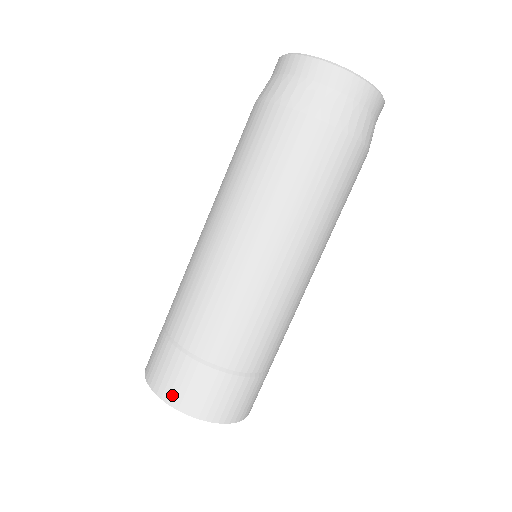
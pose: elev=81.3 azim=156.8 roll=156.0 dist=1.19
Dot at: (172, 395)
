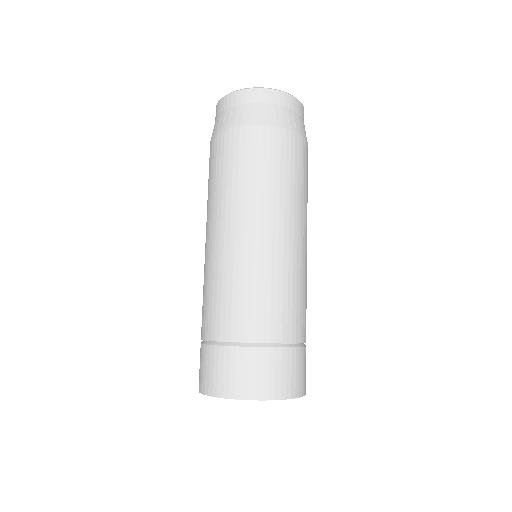
Dot at: (231, 388)
